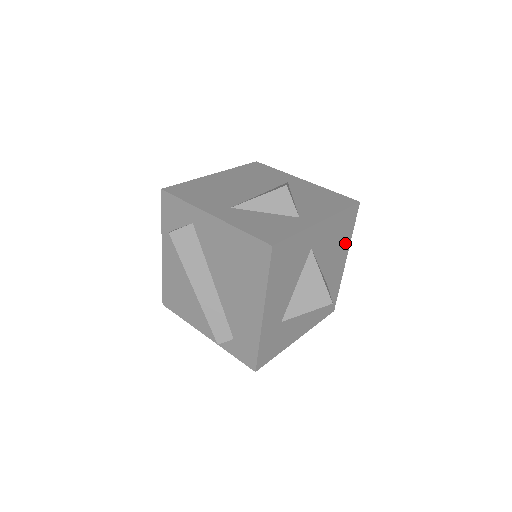
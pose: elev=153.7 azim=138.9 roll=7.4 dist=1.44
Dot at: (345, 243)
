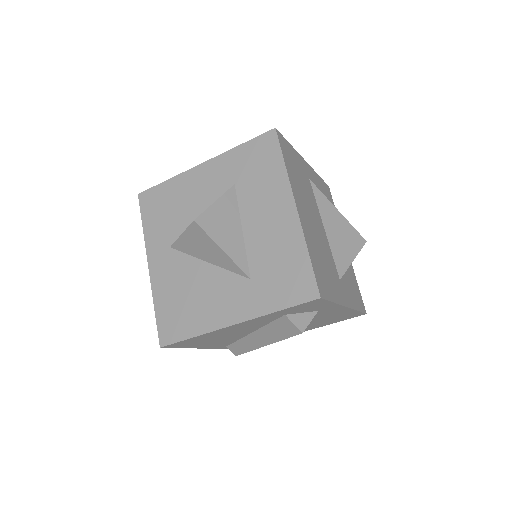
Dot at: occluded
